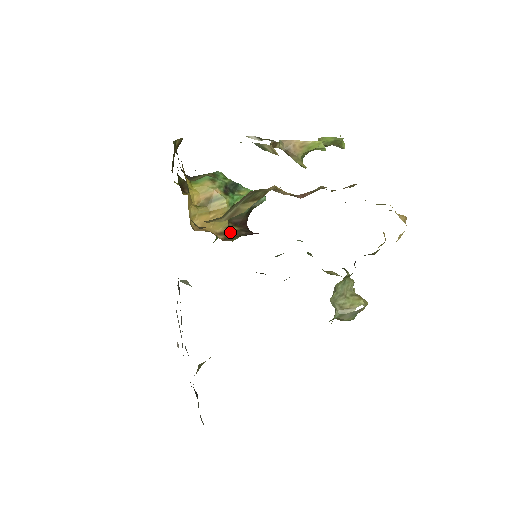
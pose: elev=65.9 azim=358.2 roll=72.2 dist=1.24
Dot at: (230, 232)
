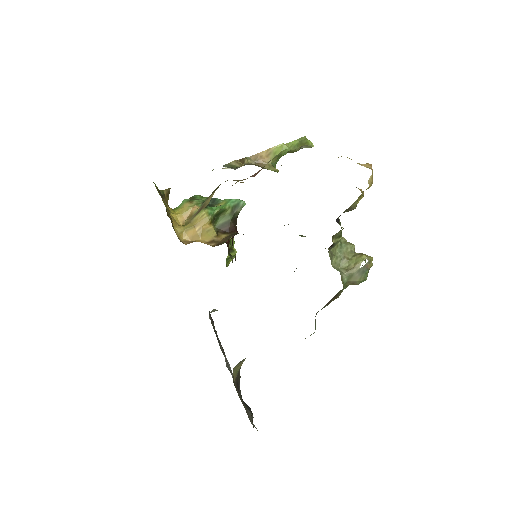
Dot at: (220, 239)
